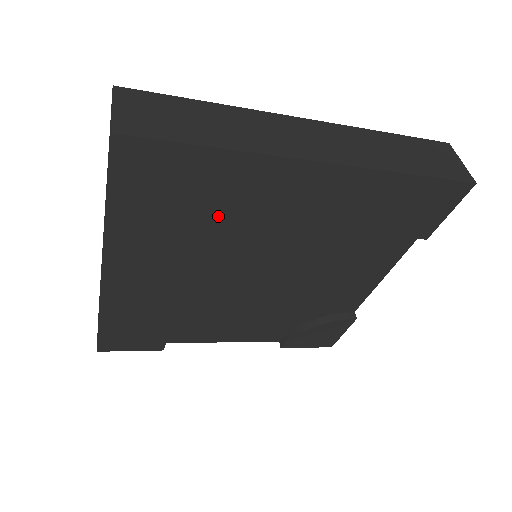
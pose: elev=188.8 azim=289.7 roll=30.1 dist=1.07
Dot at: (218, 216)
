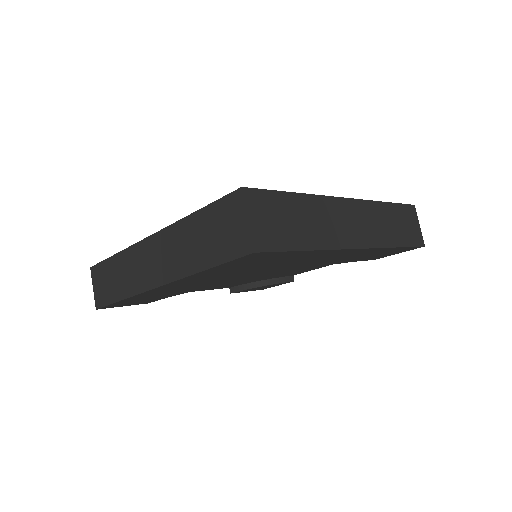
Dot at: (271, 266)
